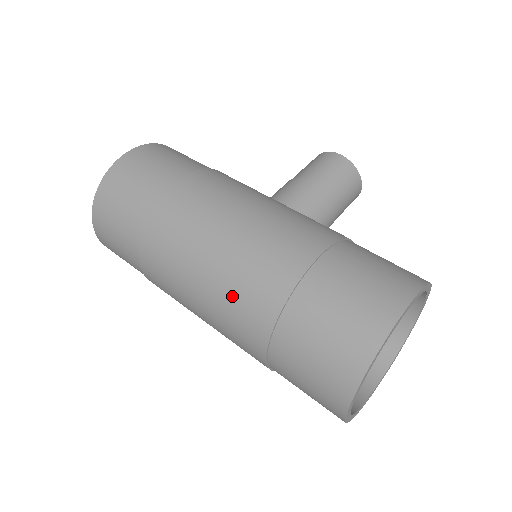
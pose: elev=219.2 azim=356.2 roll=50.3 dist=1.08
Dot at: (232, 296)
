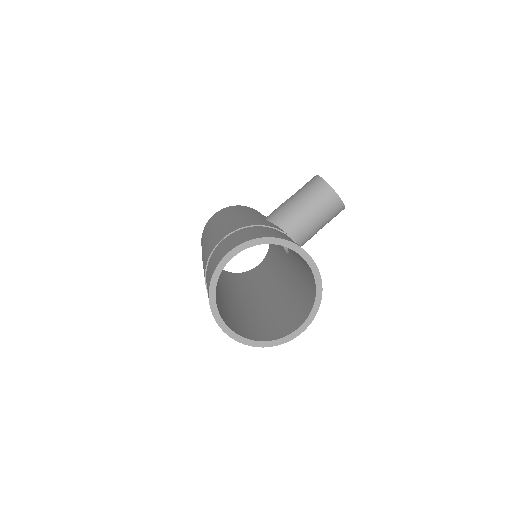
Dot at: occluded
